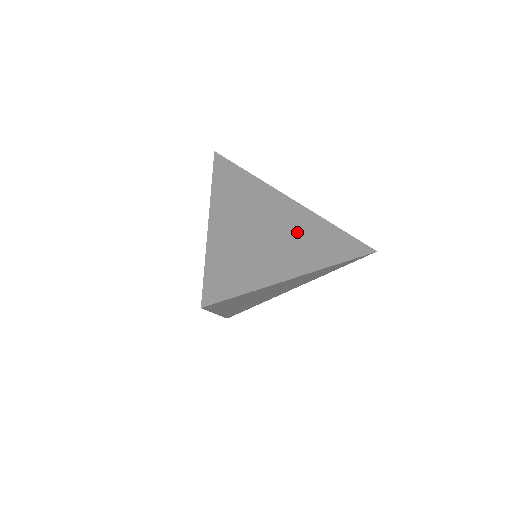
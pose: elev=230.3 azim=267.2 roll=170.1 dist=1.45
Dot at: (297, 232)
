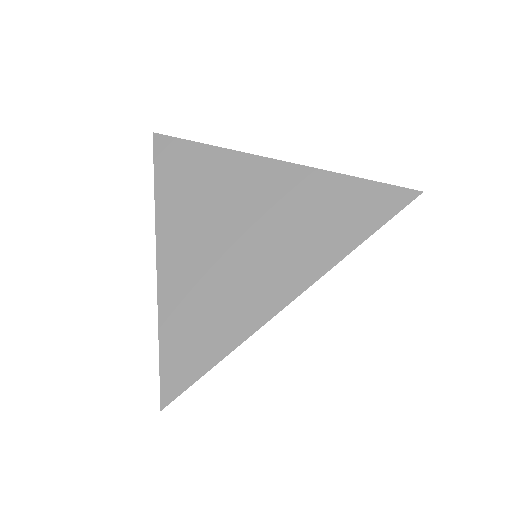
Dot at: (279, 220)
